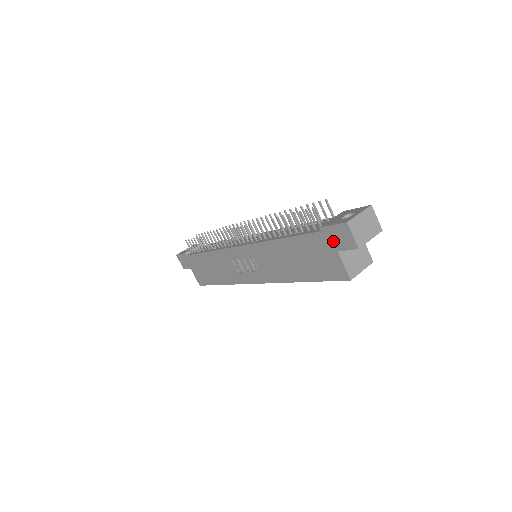
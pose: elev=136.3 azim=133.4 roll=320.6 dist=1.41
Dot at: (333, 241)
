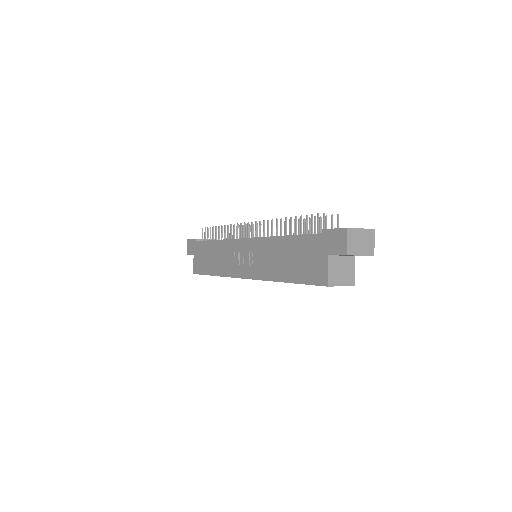
Dot at: (328, 244)
